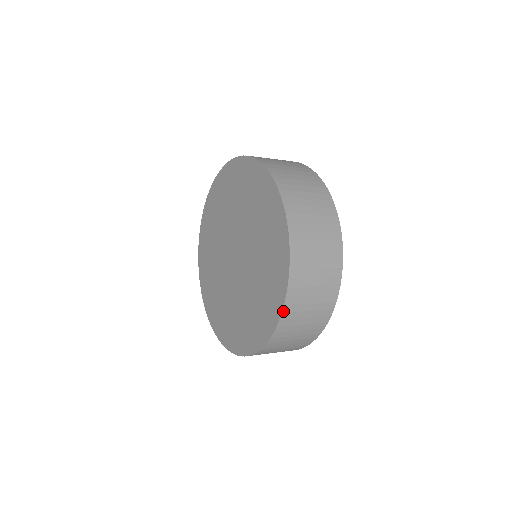
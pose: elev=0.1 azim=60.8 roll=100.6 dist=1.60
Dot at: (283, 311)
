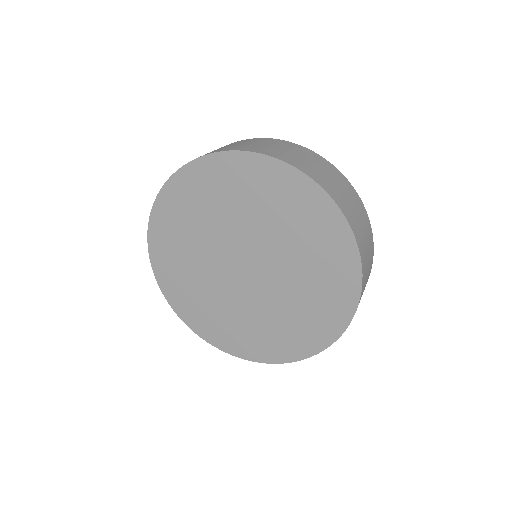
Dot at: (354, 235)
